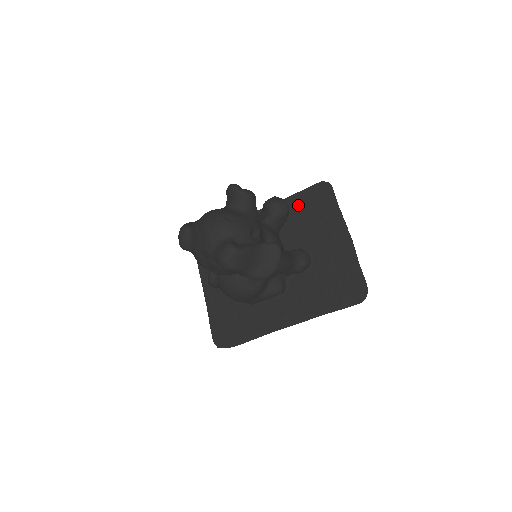
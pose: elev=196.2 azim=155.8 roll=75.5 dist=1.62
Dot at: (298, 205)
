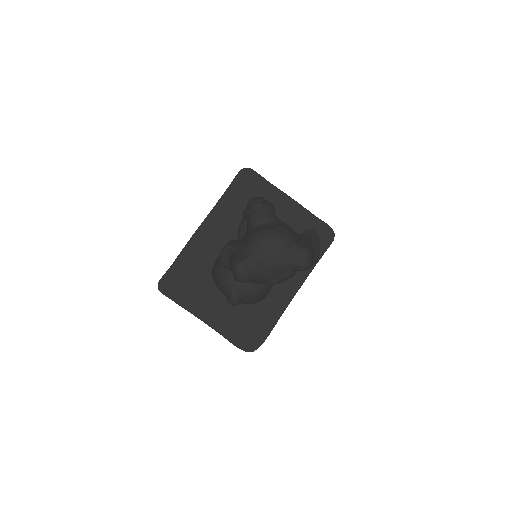
Dot at: (235, 199)
